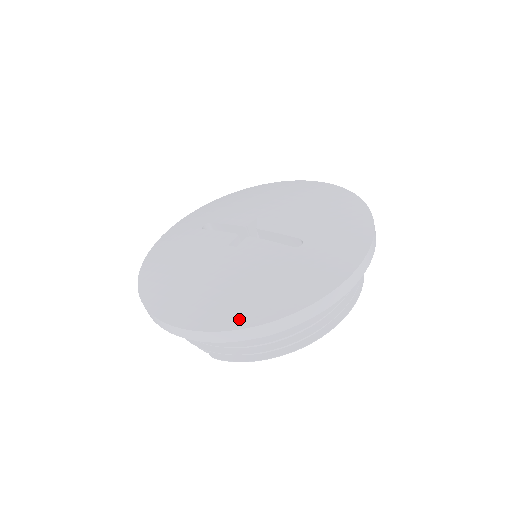
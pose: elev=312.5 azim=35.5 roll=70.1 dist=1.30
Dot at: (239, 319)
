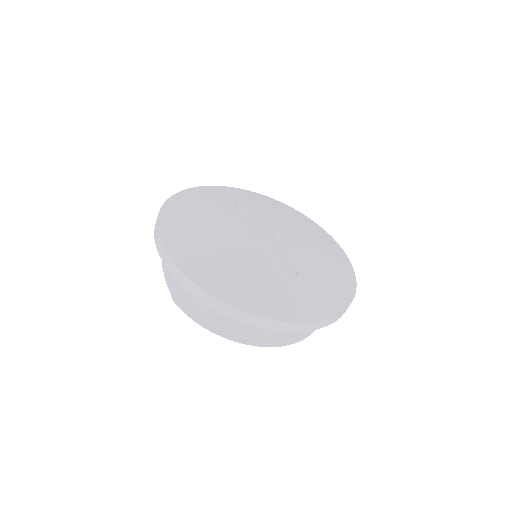
Dot at: (218, 290)
